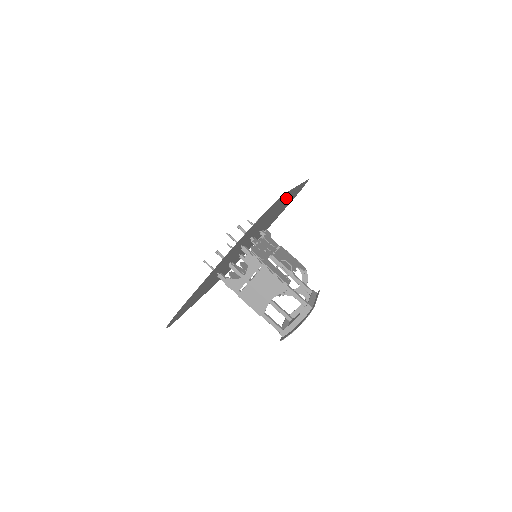
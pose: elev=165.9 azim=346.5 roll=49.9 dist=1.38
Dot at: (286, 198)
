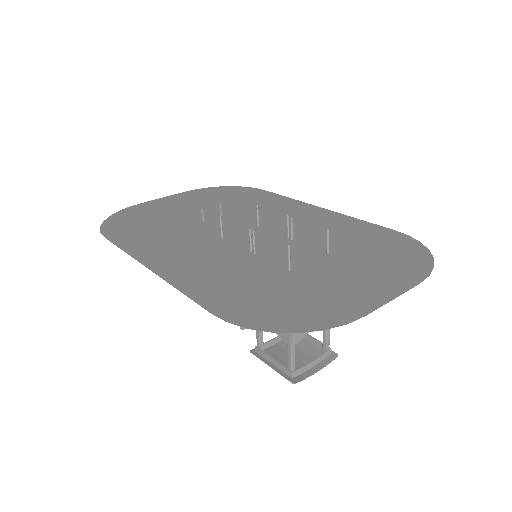
Dot at: (318, 215)
